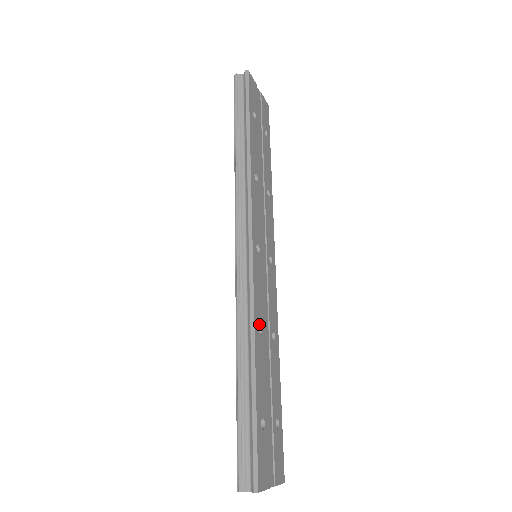
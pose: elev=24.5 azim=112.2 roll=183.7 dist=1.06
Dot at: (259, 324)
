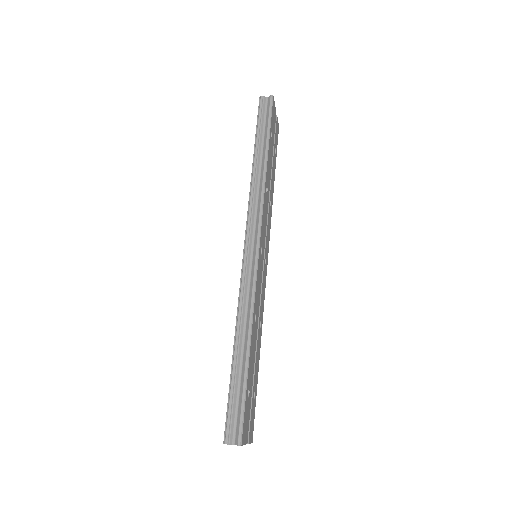
Dot at: (255, 313)
